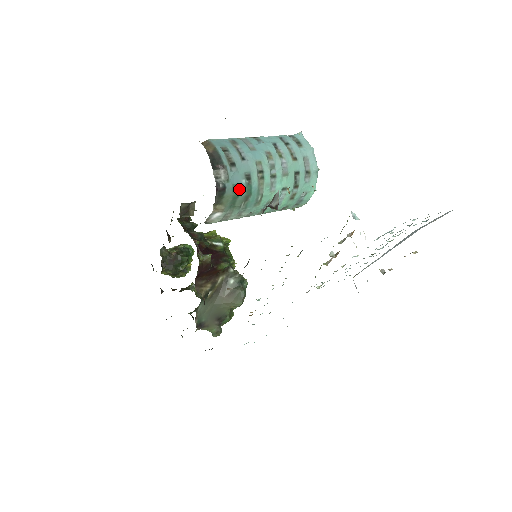
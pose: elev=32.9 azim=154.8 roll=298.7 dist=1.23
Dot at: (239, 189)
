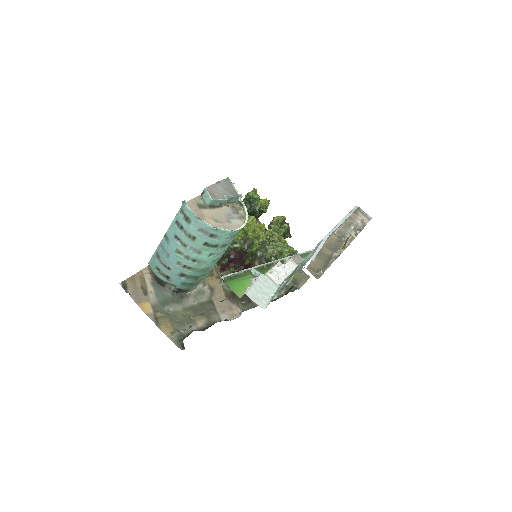
Dot at: (186, 282)
